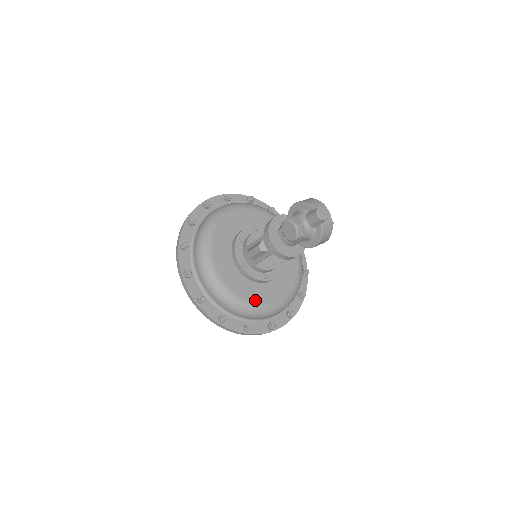
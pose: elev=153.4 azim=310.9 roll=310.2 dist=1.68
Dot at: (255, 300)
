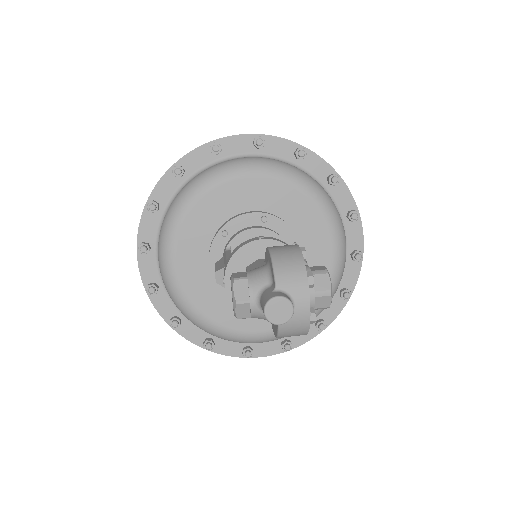
Dot at: (221, 321)
